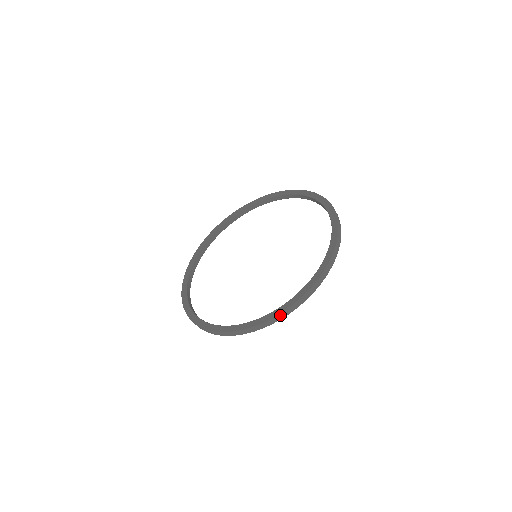
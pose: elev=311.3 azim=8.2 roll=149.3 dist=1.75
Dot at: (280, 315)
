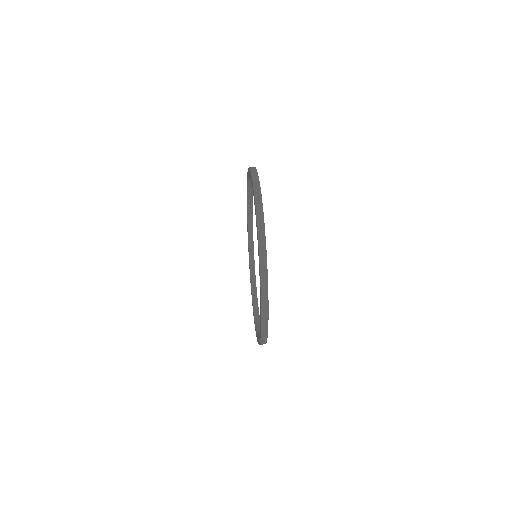
Dot at: (262, 339)
